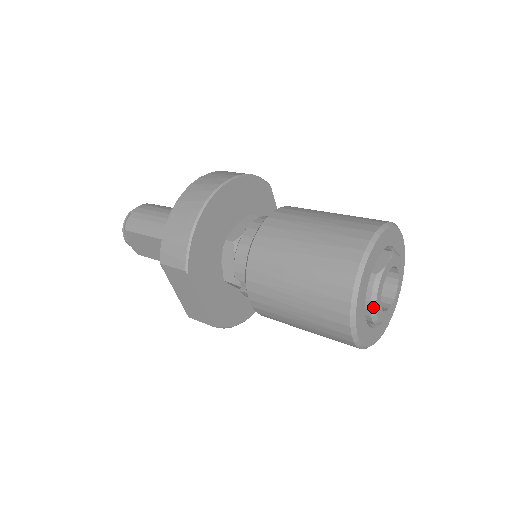
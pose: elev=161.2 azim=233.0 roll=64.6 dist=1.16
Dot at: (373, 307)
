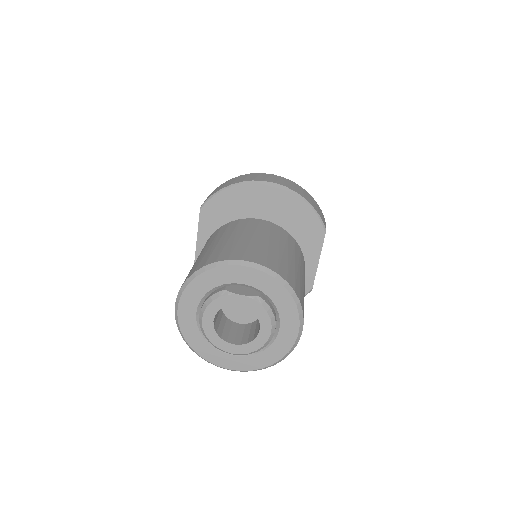
Dot at: (203, 309)
